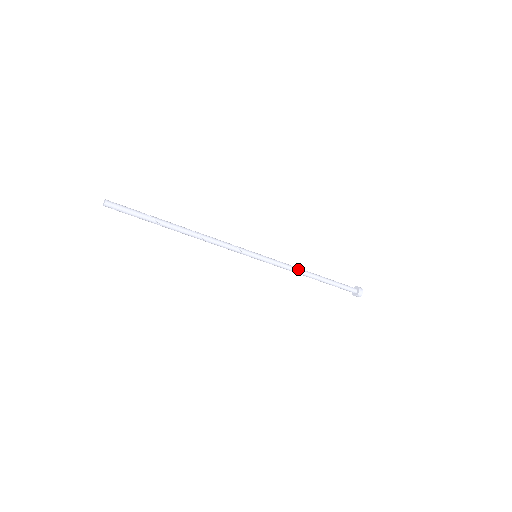
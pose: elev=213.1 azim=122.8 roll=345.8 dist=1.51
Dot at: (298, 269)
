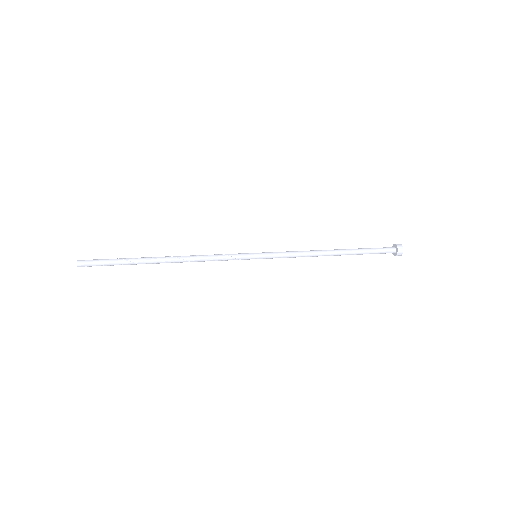
Dot at: (311, 253)
